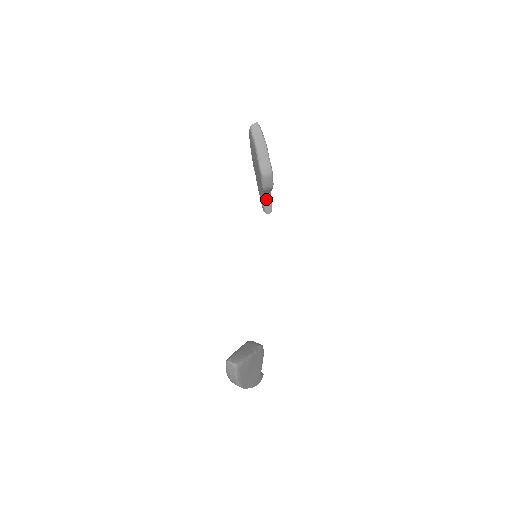
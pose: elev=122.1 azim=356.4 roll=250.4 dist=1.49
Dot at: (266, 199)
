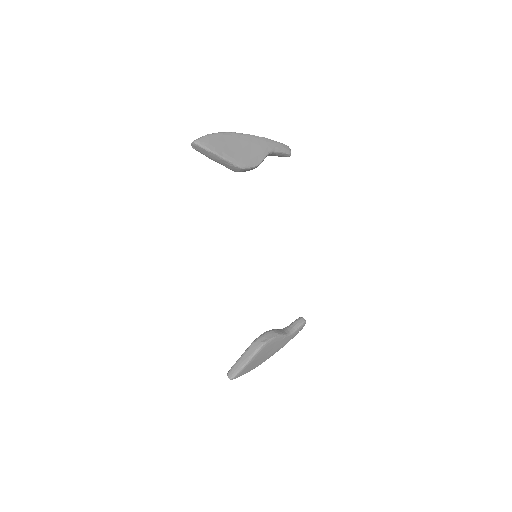
Dot at: (273, 155)
